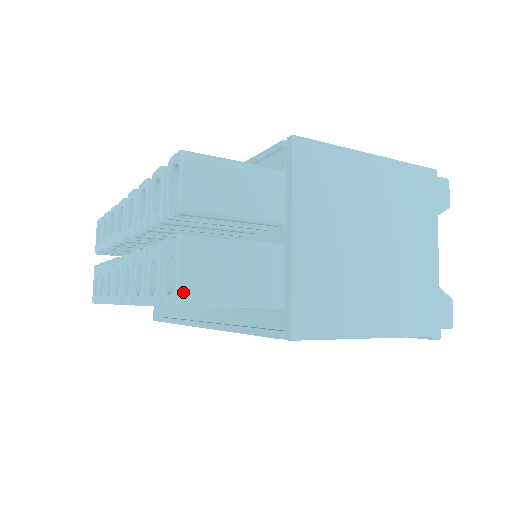
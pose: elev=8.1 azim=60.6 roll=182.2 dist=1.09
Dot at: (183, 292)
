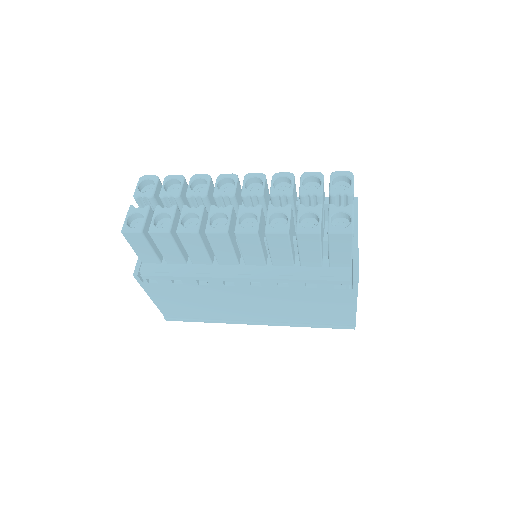
Dot at: occluded
